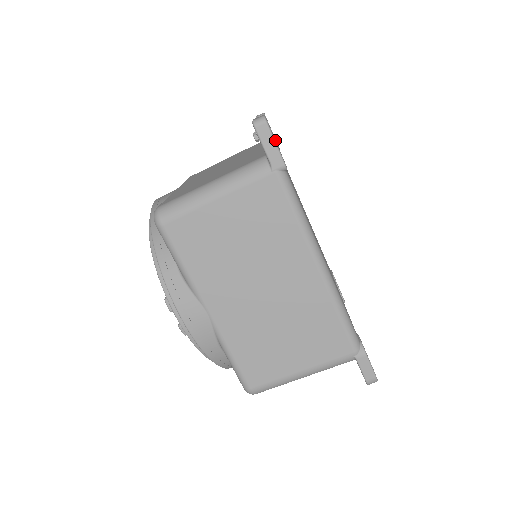
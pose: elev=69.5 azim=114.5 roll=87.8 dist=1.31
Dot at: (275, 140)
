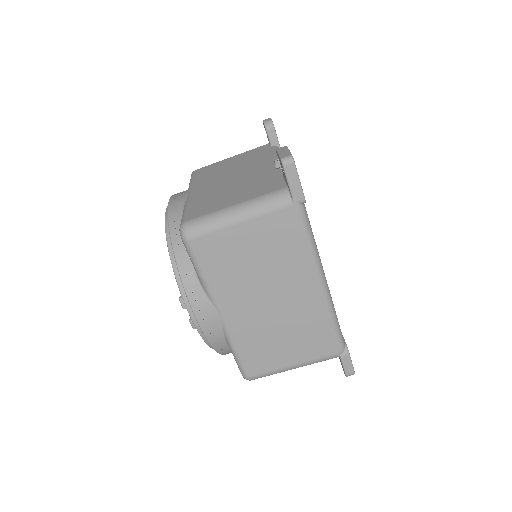
Dot at: occluded
